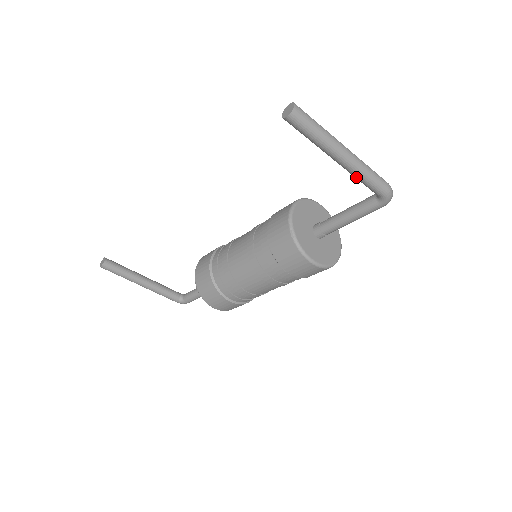
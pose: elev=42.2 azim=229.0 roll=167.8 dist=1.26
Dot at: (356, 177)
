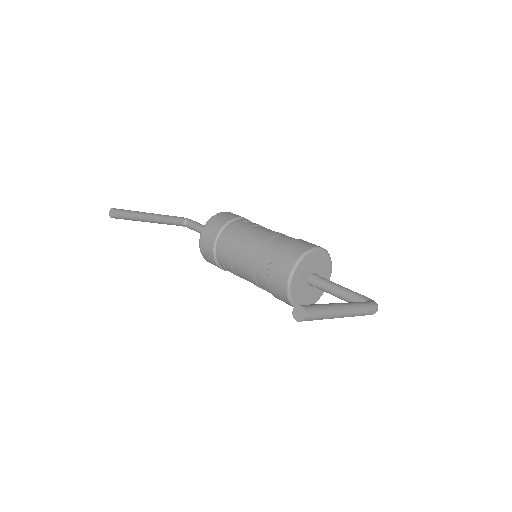
Dot at: occluded
